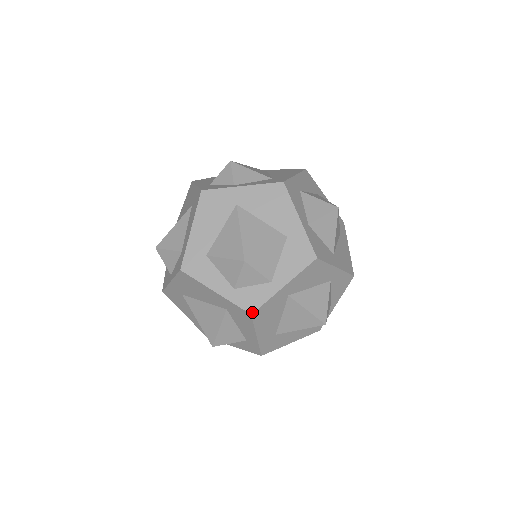
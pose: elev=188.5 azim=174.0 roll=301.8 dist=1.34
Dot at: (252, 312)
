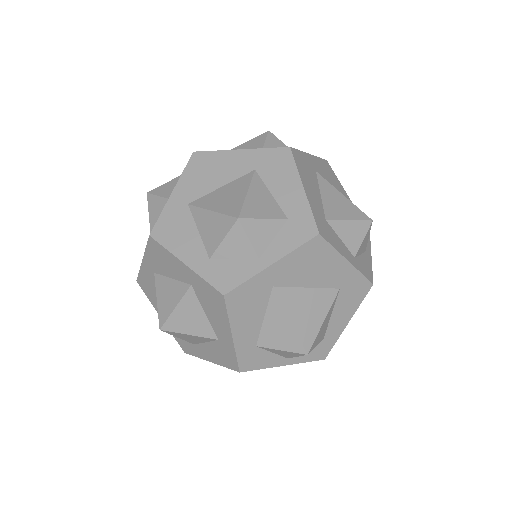
Dot at: occluded
